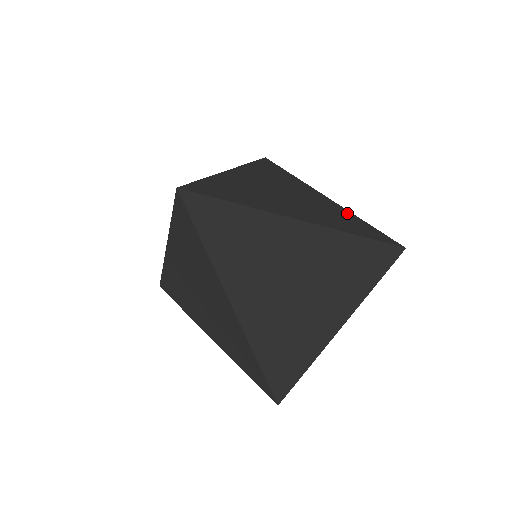
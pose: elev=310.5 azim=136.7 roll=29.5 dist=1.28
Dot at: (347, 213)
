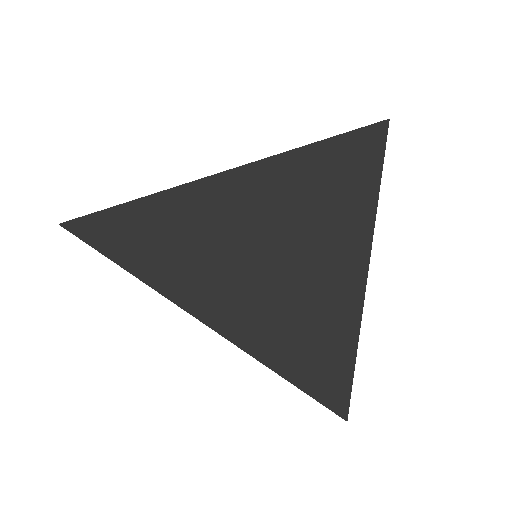
Dot at: (342, 314)
